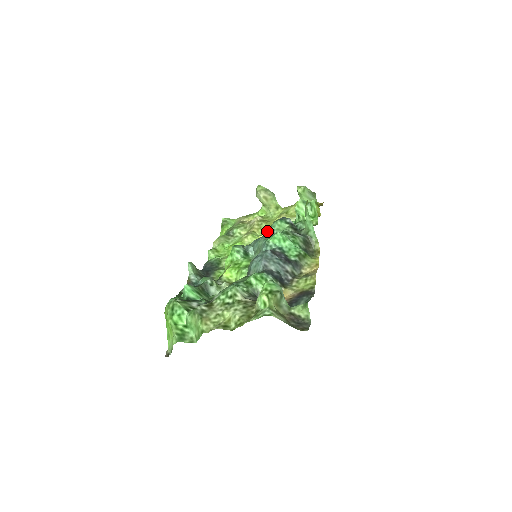
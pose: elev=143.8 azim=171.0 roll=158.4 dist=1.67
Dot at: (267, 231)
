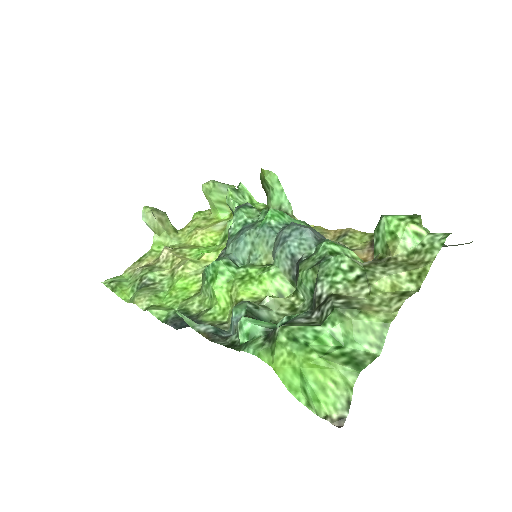
Dot at: (232, 230)
